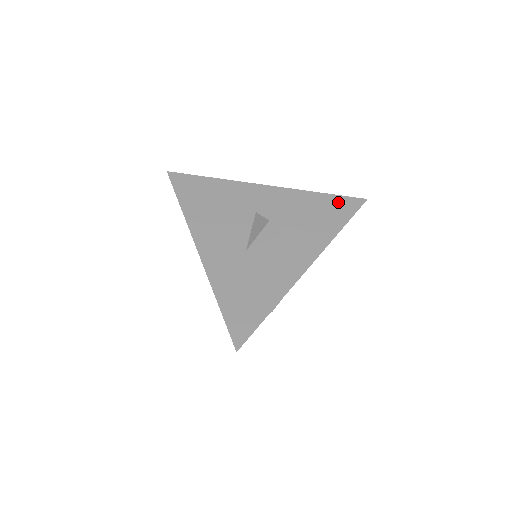
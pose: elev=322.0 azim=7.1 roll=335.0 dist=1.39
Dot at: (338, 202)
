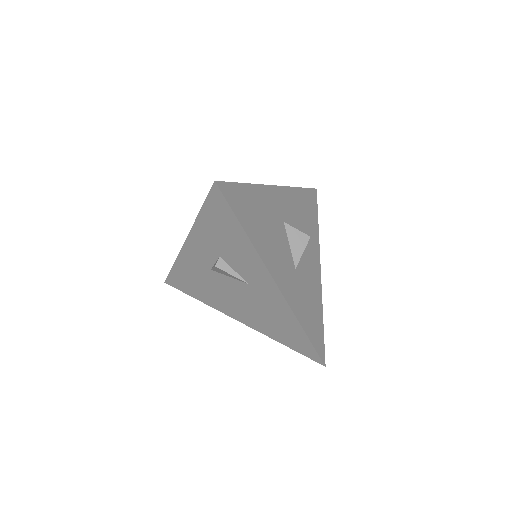
Dot at: (309, 196)
